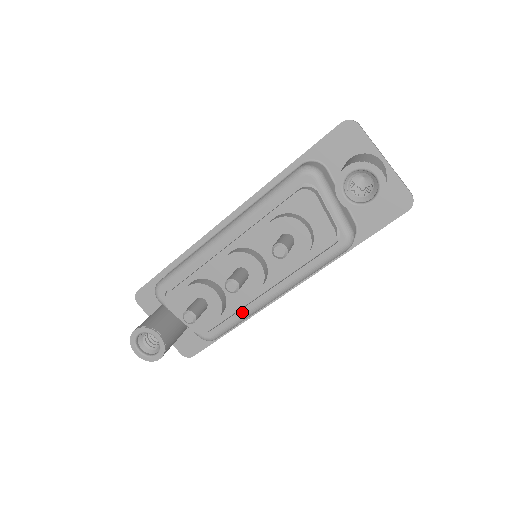
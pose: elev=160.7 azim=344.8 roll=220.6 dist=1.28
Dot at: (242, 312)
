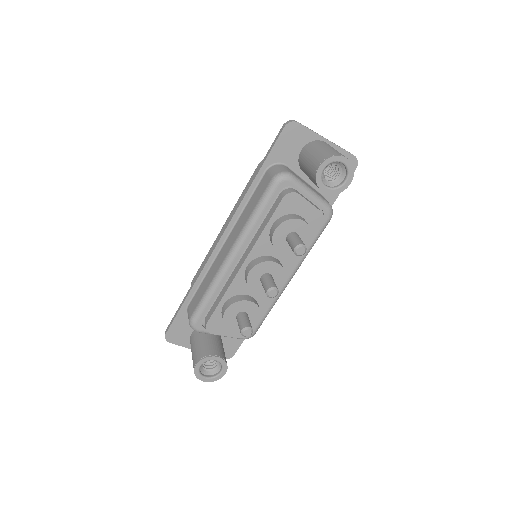
Dot at: (270, 303)
